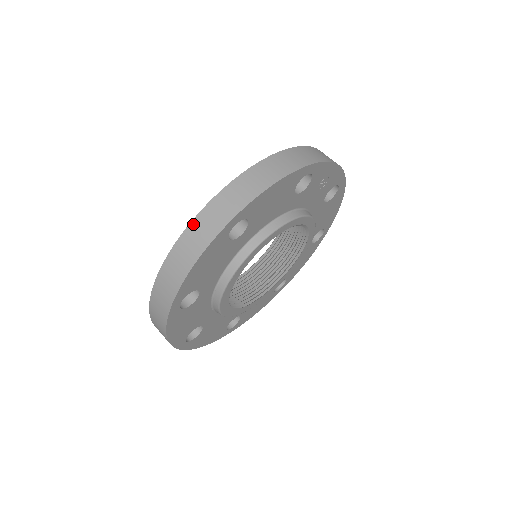
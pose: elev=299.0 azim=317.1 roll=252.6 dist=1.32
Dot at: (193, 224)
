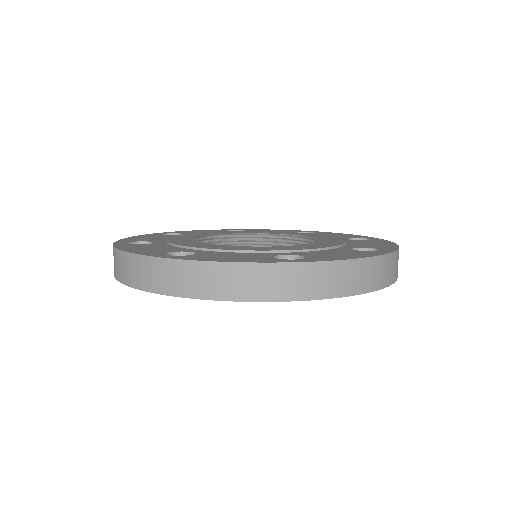
Dot at: occluded
